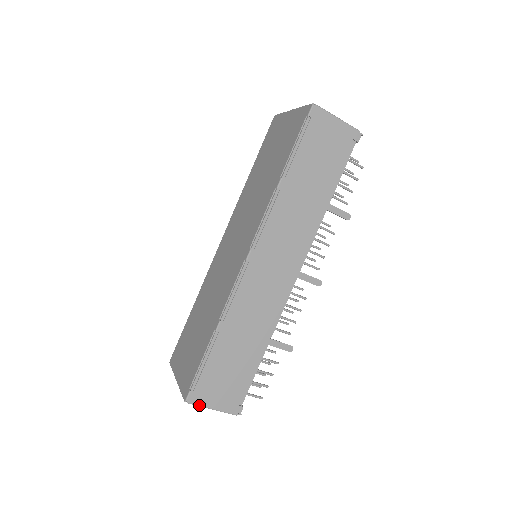
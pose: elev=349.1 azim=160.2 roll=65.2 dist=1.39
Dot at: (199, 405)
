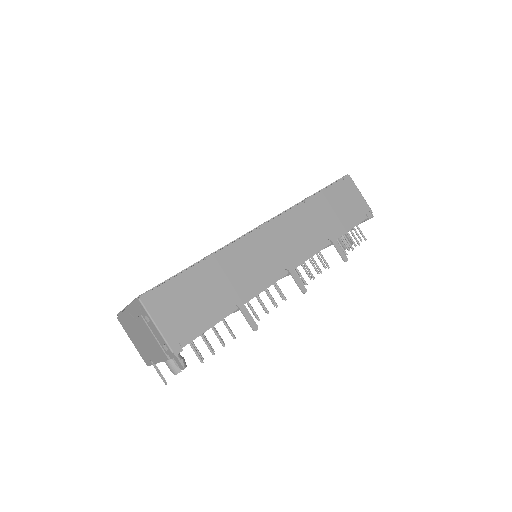
Dot at: (148, 310)
